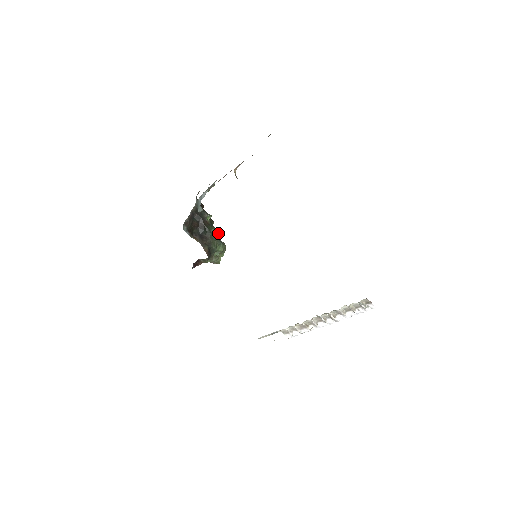
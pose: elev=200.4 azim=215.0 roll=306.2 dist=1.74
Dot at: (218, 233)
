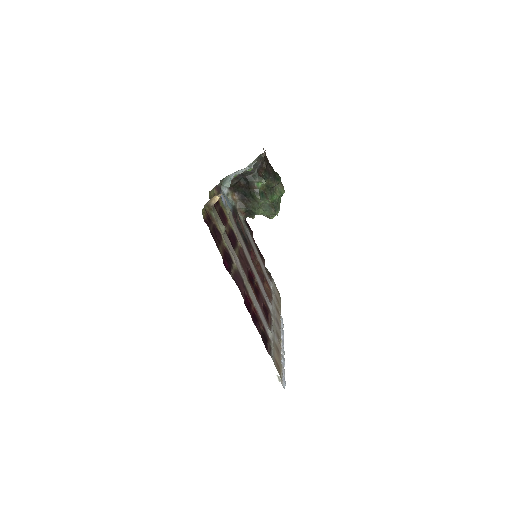
Dot at: (267, 200)
